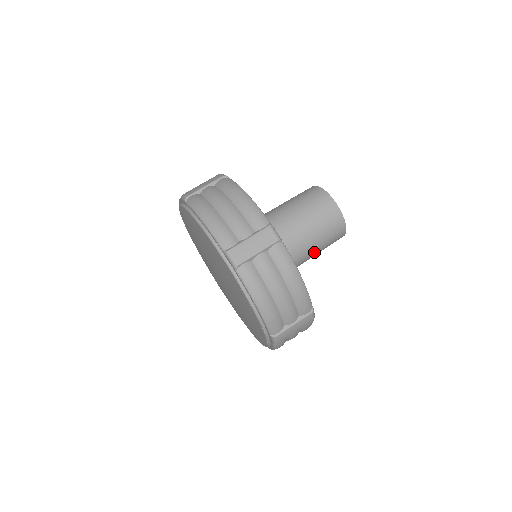
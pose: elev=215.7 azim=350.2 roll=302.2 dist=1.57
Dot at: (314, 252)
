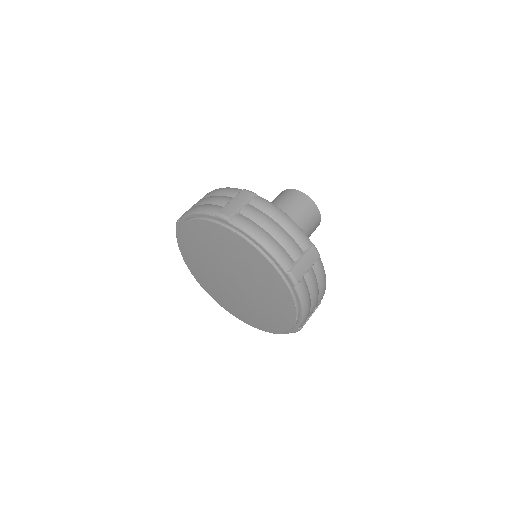
Dot at: occluded
